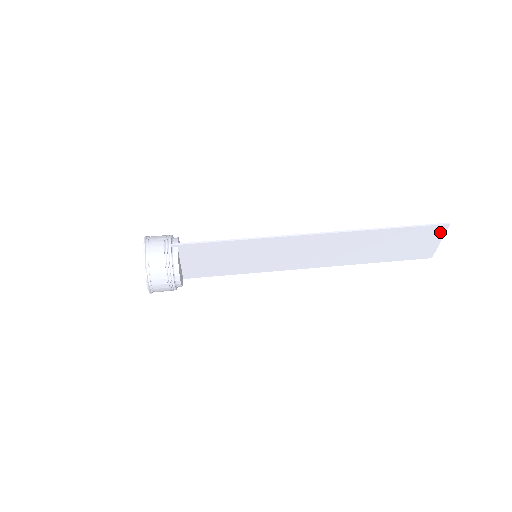
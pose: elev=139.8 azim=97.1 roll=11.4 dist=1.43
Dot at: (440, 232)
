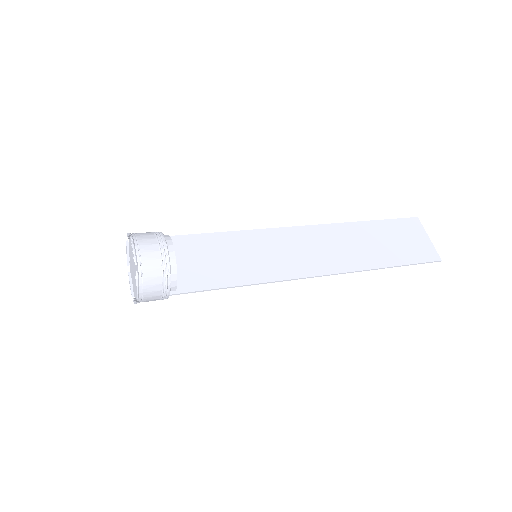
Dot at: (418, 227)
